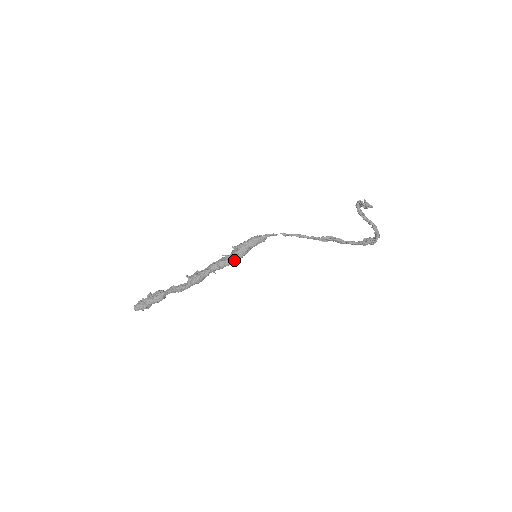
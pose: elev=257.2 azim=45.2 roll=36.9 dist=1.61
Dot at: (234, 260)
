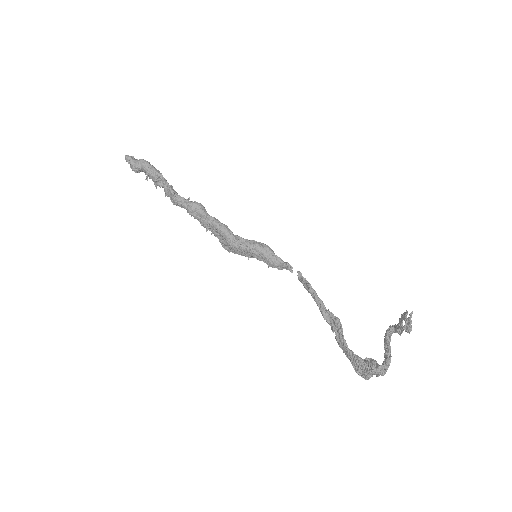
Dot at: (235, 240)
